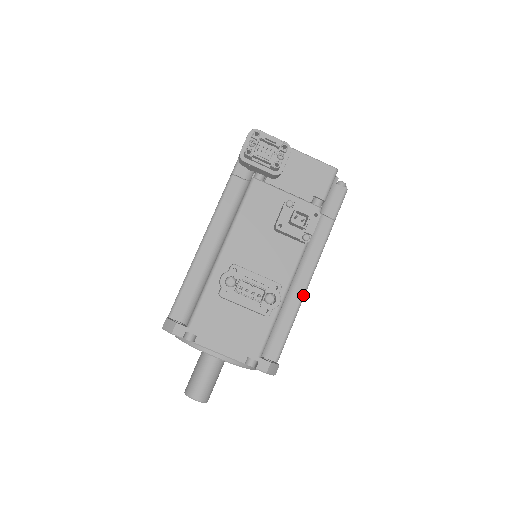
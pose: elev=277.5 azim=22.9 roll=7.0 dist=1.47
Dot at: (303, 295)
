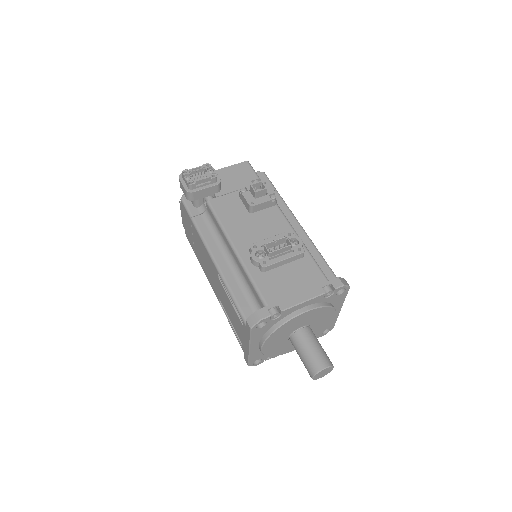
Dot at: (308, 238)
